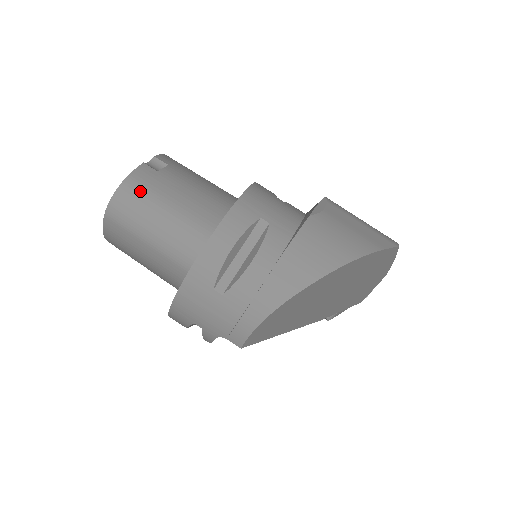
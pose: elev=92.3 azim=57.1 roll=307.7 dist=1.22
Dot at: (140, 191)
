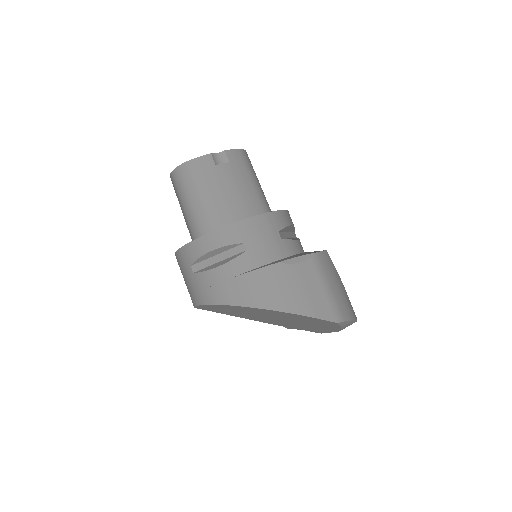
Dot at: (193, 174)
